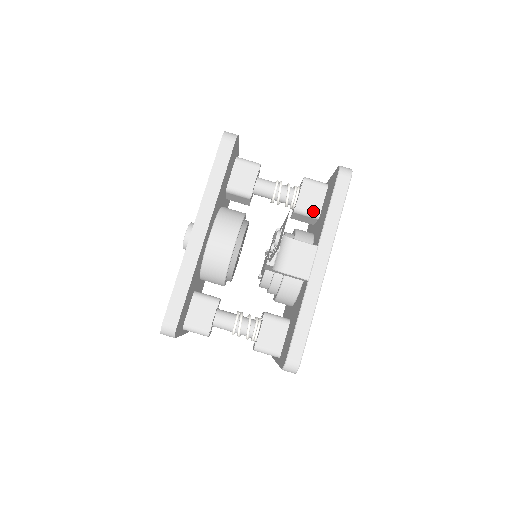
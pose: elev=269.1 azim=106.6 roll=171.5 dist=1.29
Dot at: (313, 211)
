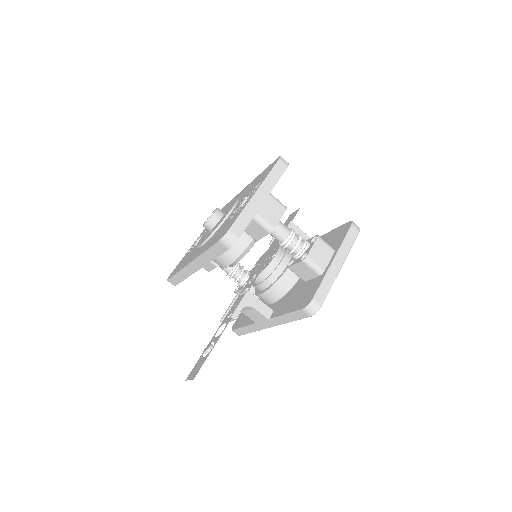
Dot at: (300, 277)
